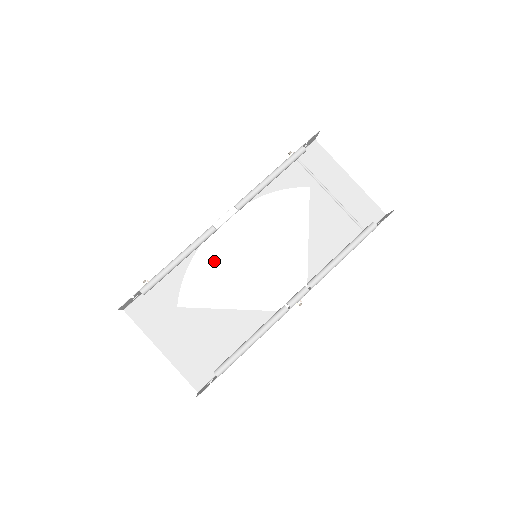
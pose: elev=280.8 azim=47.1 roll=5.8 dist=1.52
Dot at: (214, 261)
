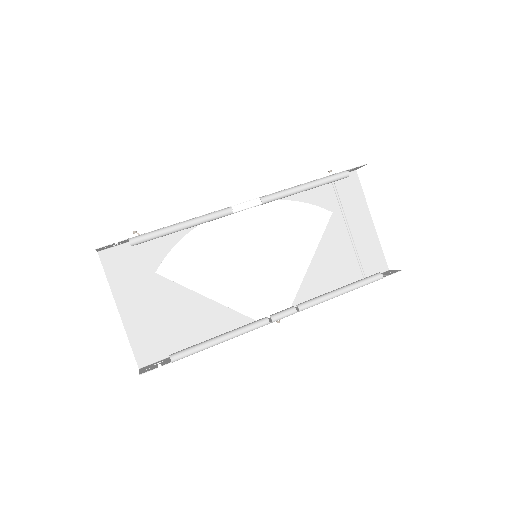
Dot at: (212, 243)
